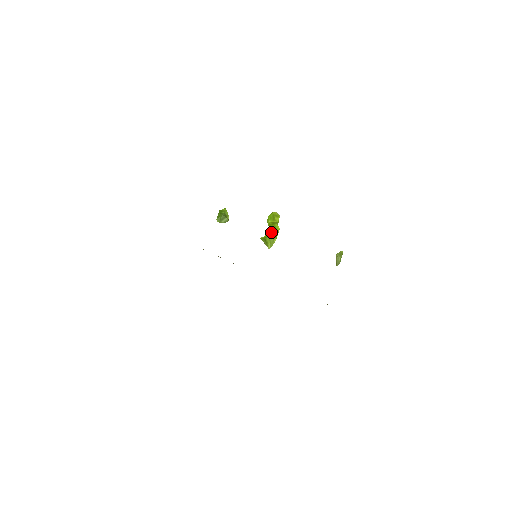
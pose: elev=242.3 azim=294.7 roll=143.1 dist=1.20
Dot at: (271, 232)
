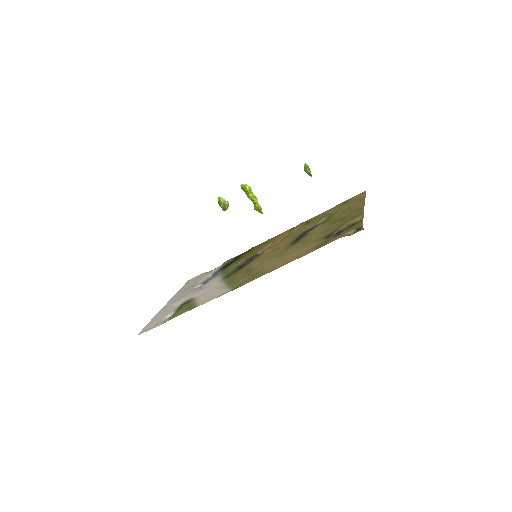
Dot at: occluded
